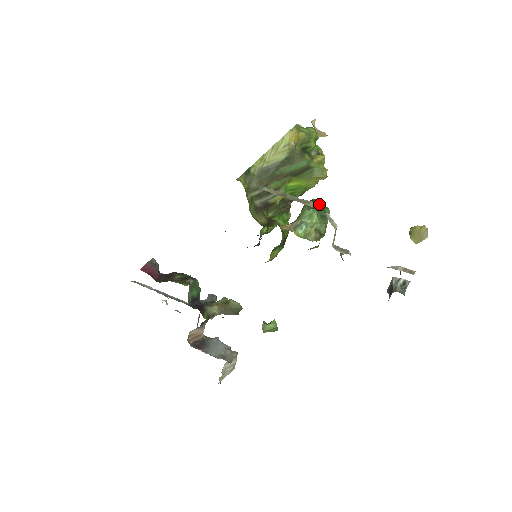
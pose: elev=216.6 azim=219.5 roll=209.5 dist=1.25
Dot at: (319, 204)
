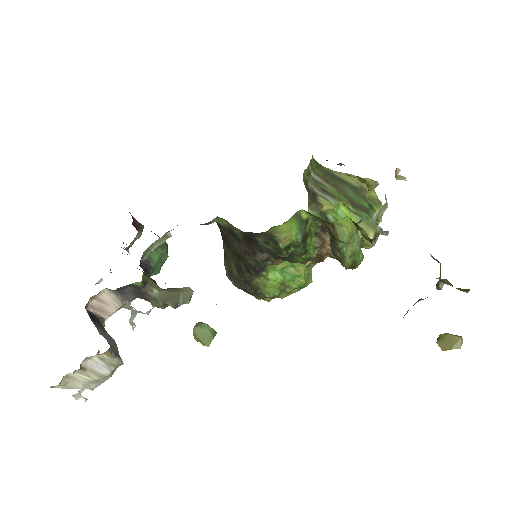
Dot at: occluded
